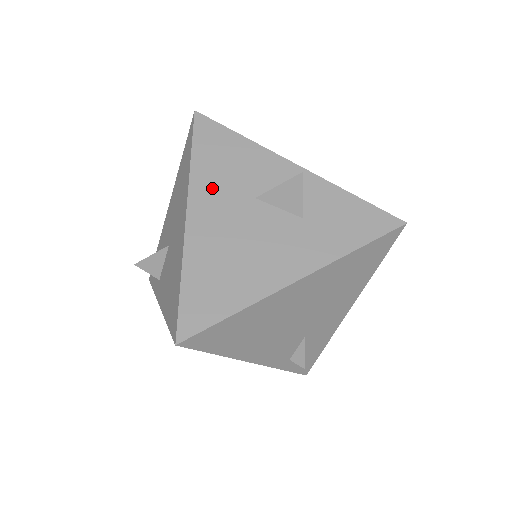
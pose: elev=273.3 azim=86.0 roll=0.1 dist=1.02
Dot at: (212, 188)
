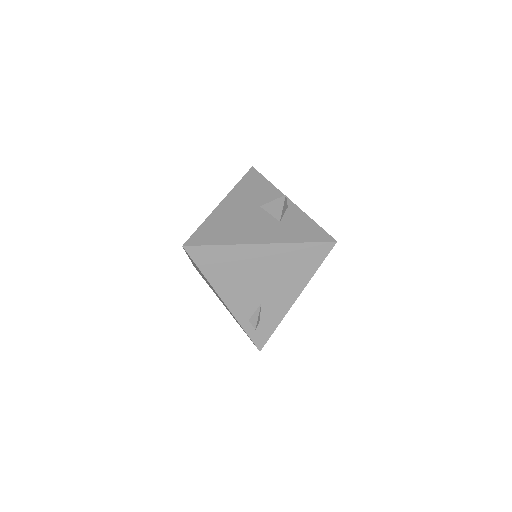
Dot at: (241, 196)
